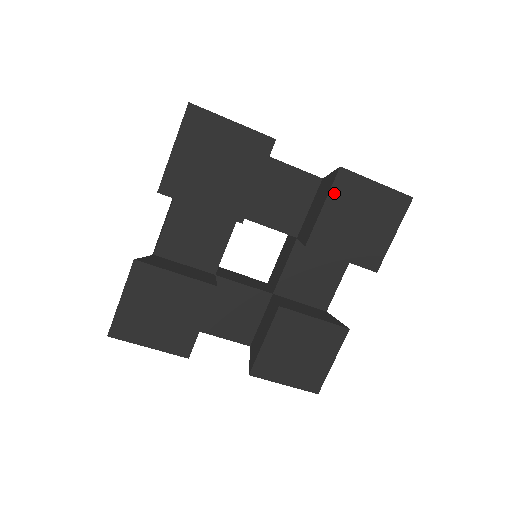
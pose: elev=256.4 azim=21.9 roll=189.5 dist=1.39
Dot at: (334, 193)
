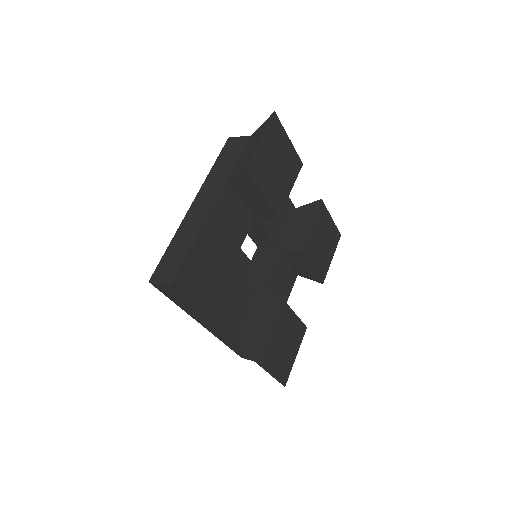
Dot at: (258, 181)
